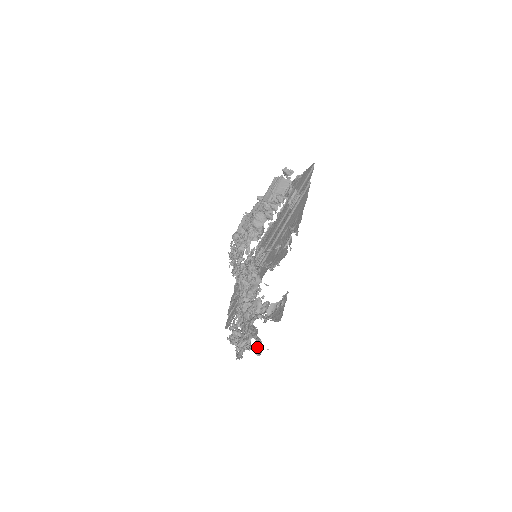
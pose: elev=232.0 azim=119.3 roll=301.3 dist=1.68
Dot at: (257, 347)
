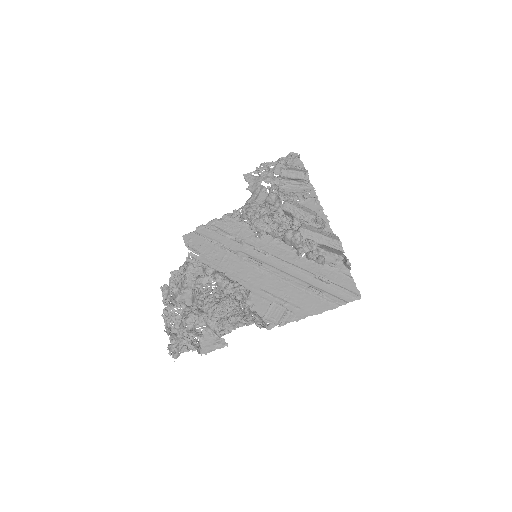
Dot at: (173, 341)
